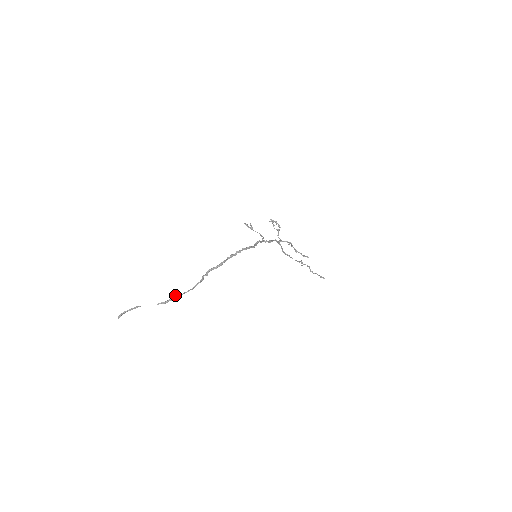
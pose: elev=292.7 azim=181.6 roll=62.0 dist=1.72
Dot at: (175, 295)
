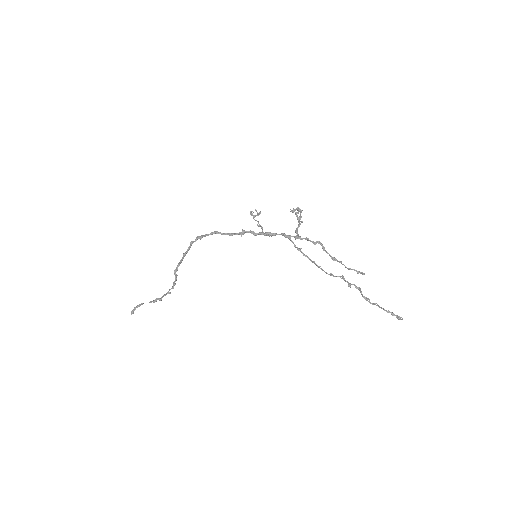
Dot at: (164, 294)
